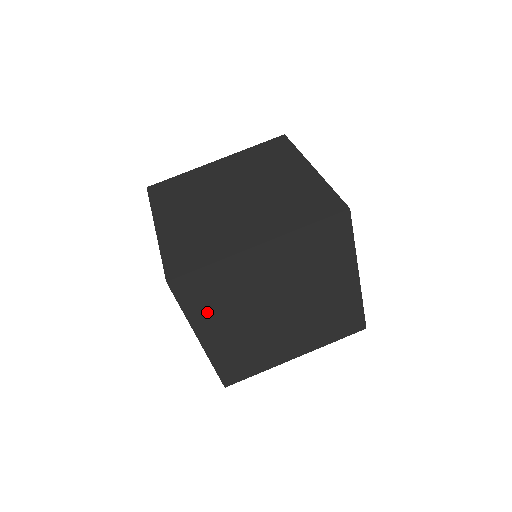
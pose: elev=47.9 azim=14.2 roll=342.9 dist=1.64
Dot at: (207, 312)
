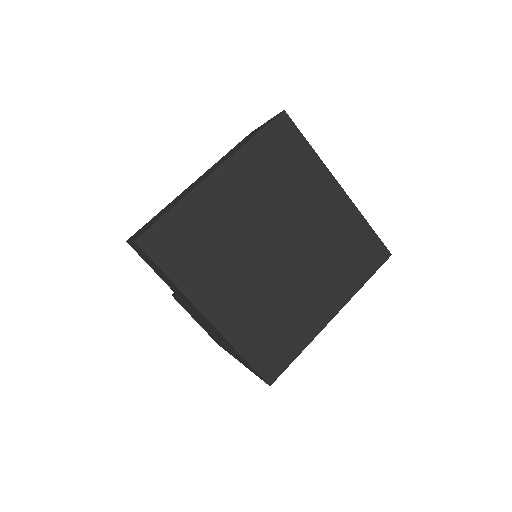
Dot at: occluded
